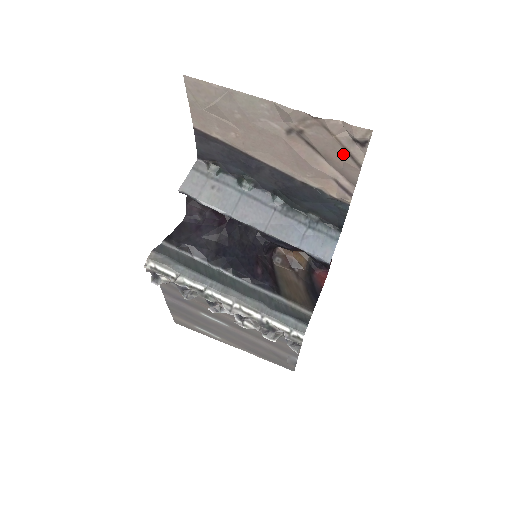
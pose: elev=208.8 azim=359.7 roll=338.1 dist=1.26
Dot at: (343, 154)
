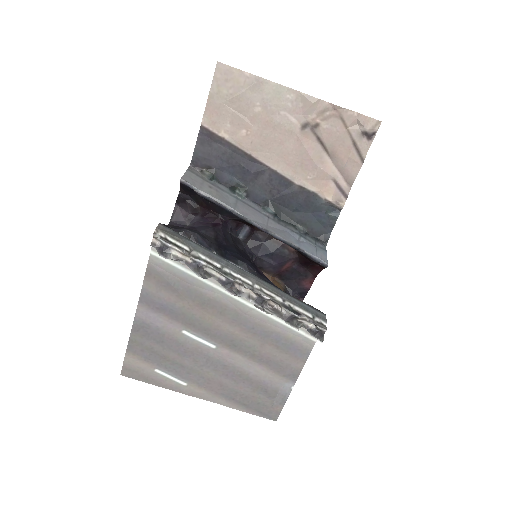
Dot at: (350, 148)
